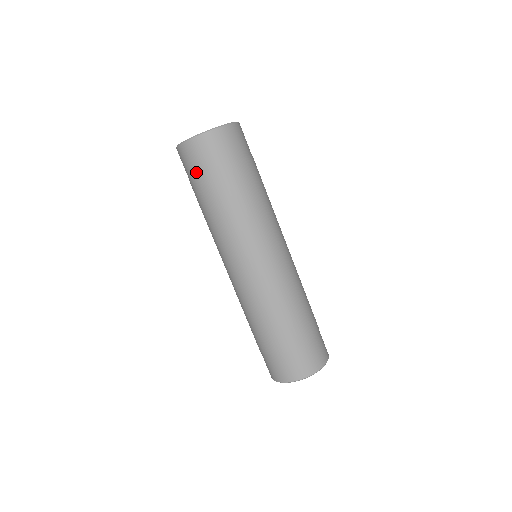
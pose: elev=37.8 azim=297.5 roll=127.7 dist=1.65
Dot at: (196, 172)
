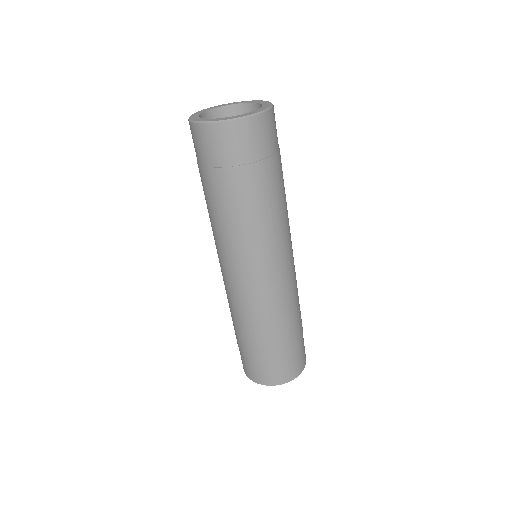
Dot at: (219, 162)
